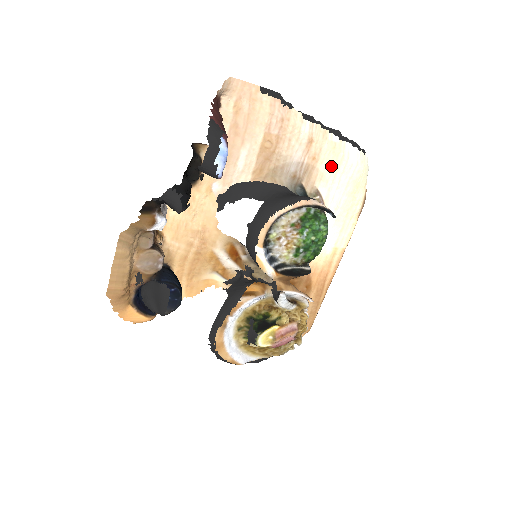
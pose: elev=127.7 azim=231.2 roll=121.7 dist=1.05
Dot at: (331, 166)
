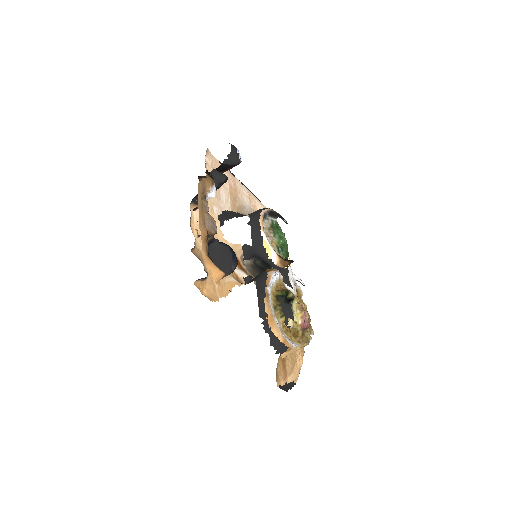
Dot at: occluded
